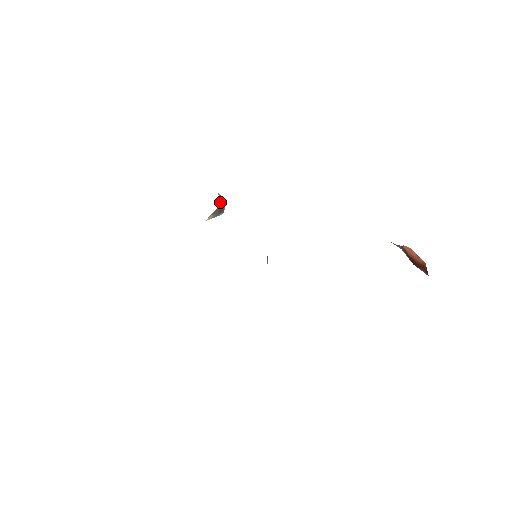
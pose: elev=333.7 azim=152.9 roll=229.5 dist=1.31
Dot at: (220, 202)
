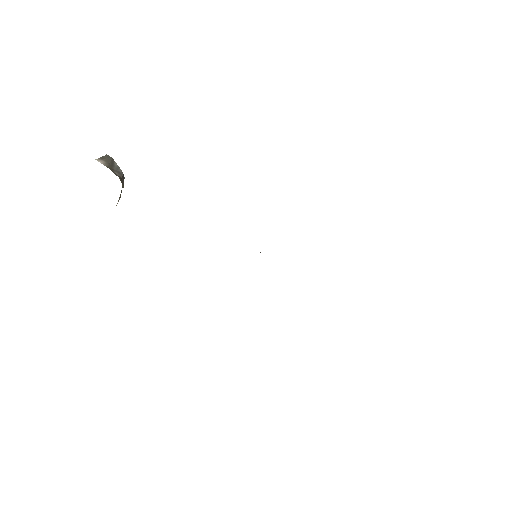
Dot at: (120, 179)
